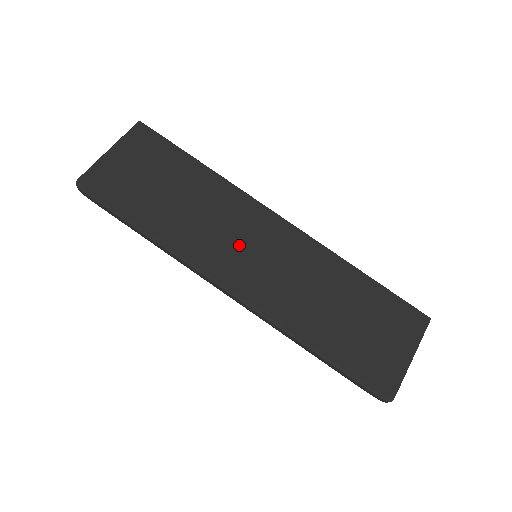
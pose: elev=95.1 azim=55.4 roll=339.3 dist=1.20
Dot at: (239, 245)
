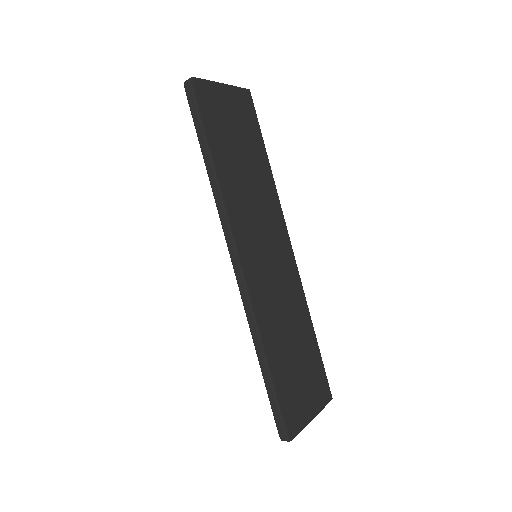
Dot at: (262, 236)
